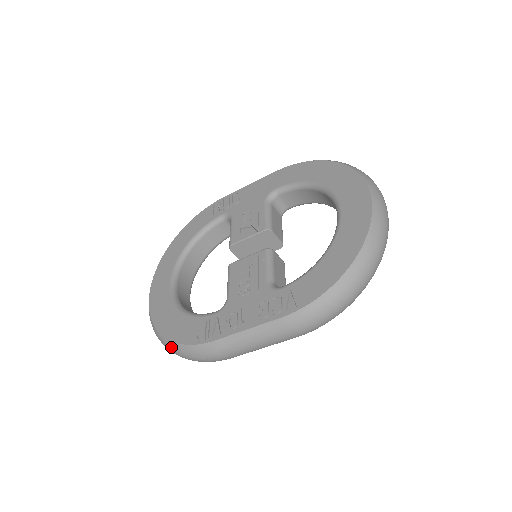
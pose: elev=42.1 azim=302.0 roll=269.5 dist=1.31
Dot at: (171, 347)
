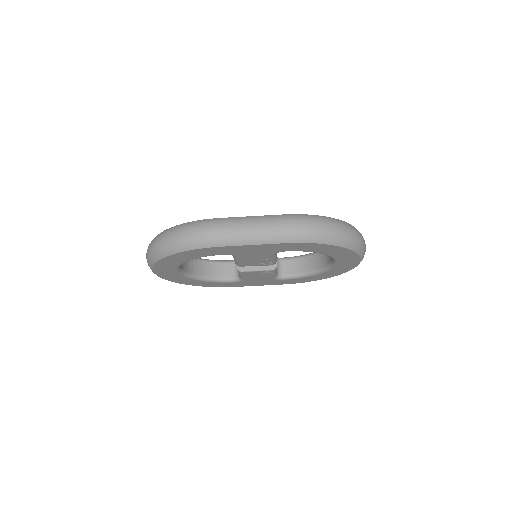
Dot at: (171, 229)
